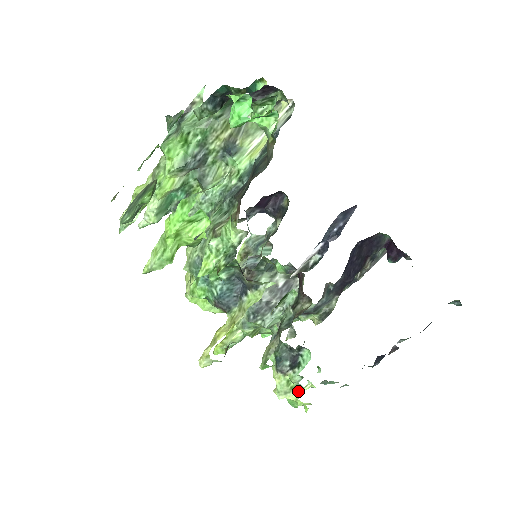
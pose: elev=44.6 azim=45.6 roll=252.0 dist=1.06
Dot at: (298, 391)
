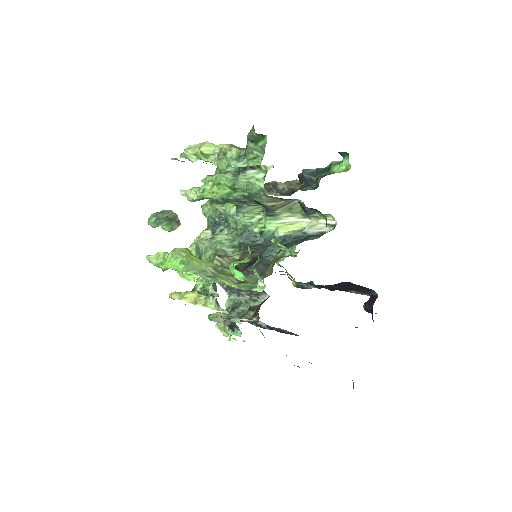
Dot at: occluded
